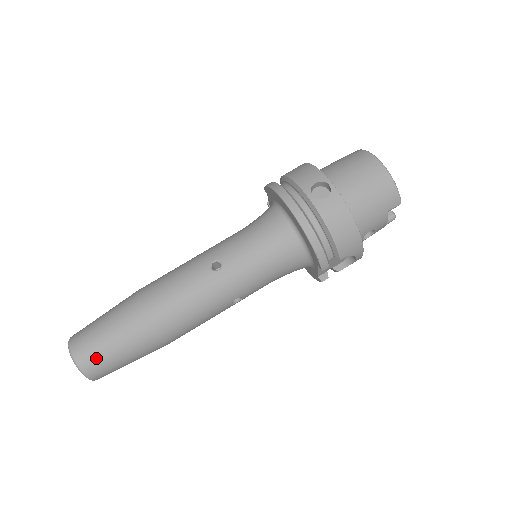
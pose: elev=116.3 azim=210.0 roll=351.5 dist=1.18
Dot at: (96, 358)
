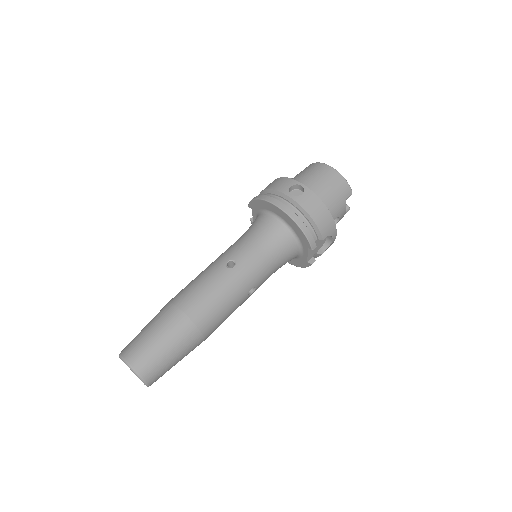
Dot at: (150, 360)
